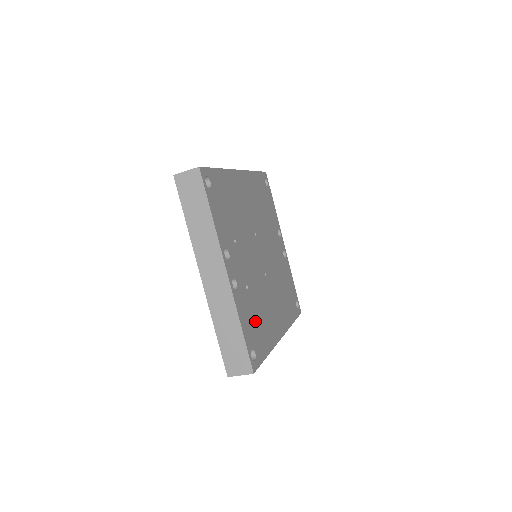
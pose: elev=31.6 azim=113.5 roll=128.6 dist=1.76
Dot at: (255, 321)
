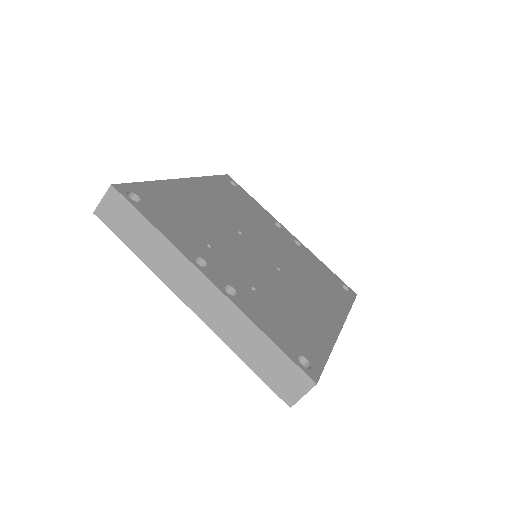
Dot at: (287, 322)
